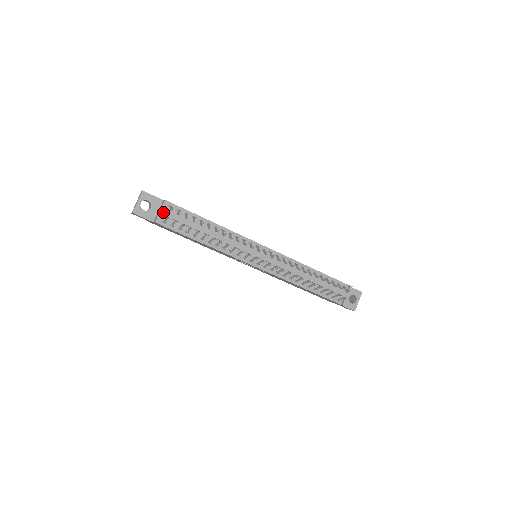
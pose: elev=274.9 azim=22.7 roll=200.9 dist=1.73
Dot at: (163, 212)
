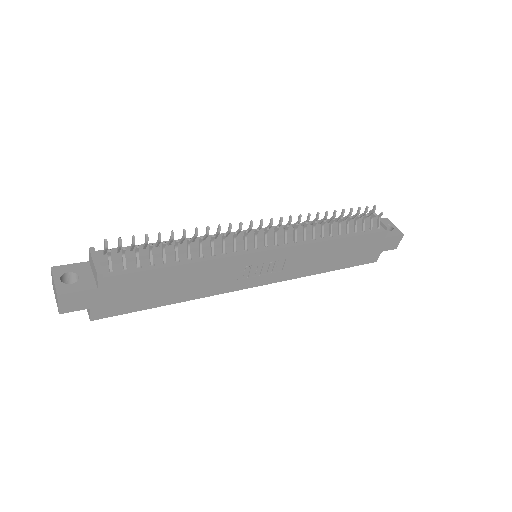
Dot at: (98, 260)
